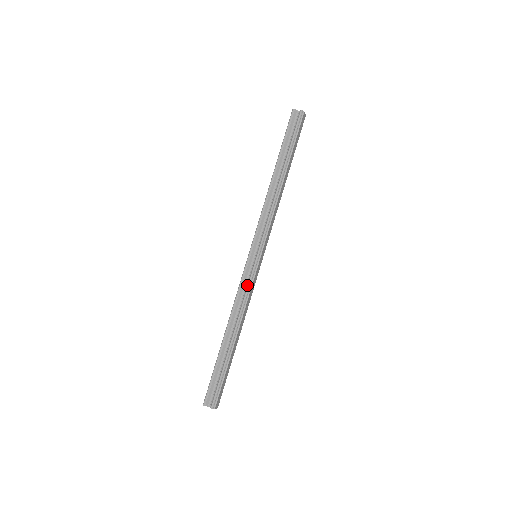
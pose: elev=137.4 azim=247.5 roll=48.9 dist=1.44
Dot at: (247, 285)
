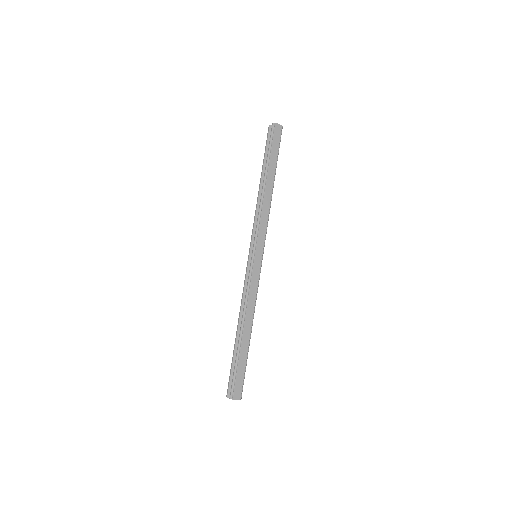
Dot at: (247, 282)
